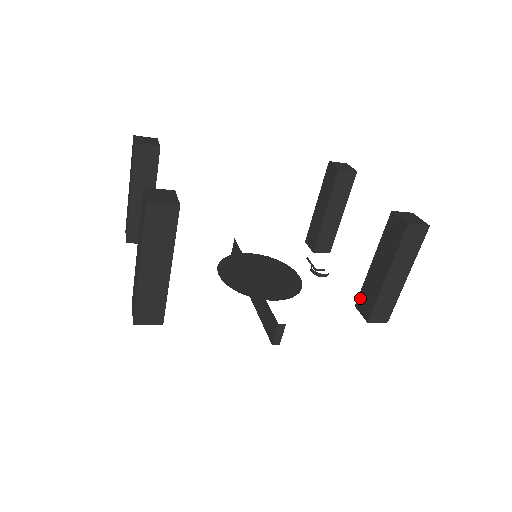
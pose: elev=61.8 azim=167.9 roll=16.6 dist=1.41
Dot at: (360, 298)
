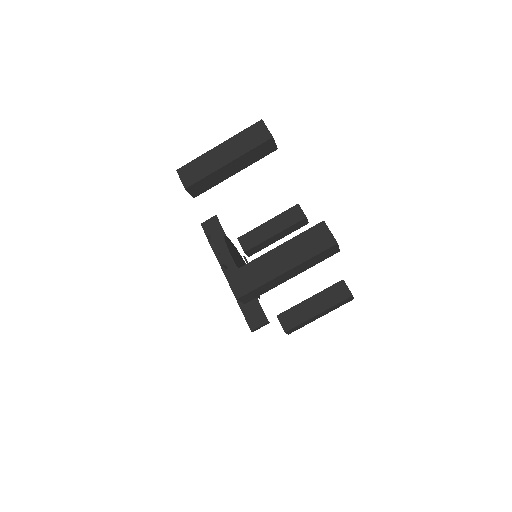
Dot at: (285, 314)
